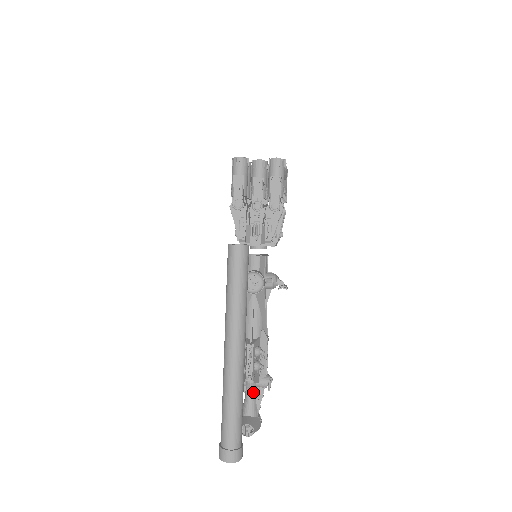
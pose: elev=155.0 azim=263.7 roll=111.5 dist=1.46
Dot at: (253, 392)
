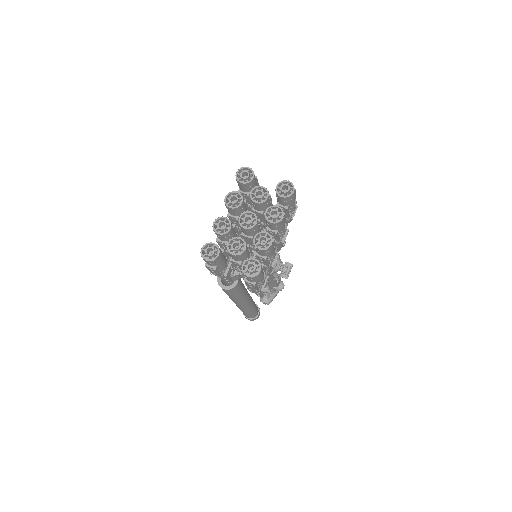
Dot at: occluded
